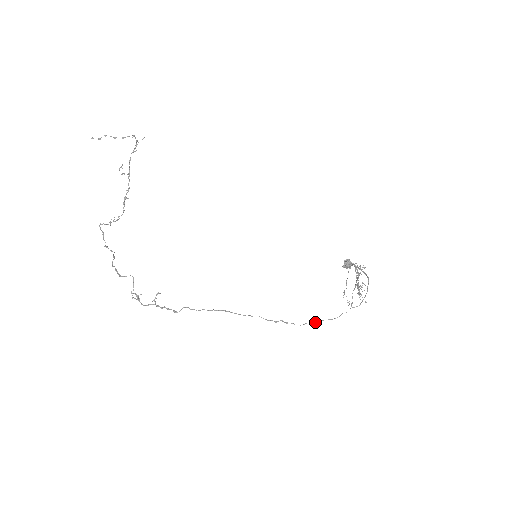
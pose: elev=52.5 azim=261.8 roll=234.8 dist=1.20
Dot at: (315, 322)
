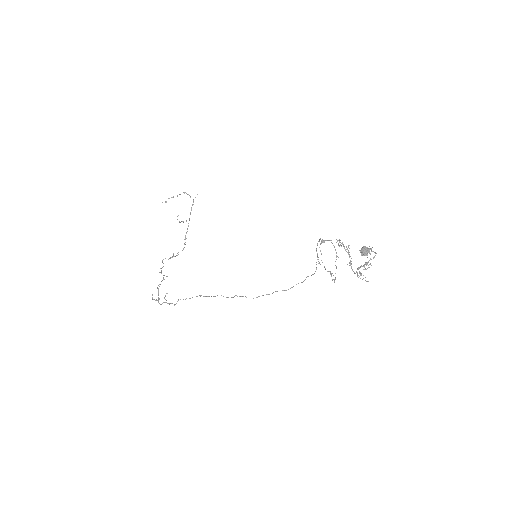
Dot at: (268, 294)
